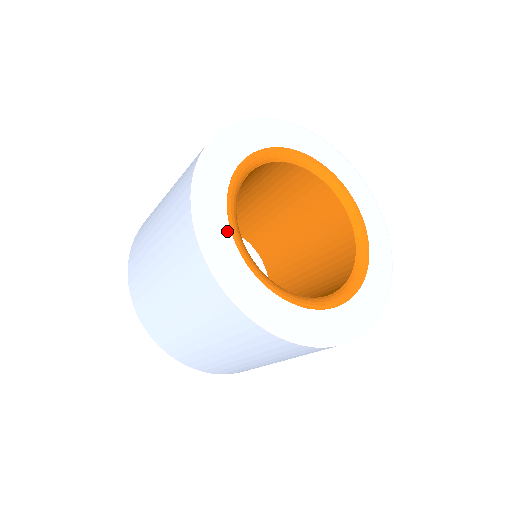
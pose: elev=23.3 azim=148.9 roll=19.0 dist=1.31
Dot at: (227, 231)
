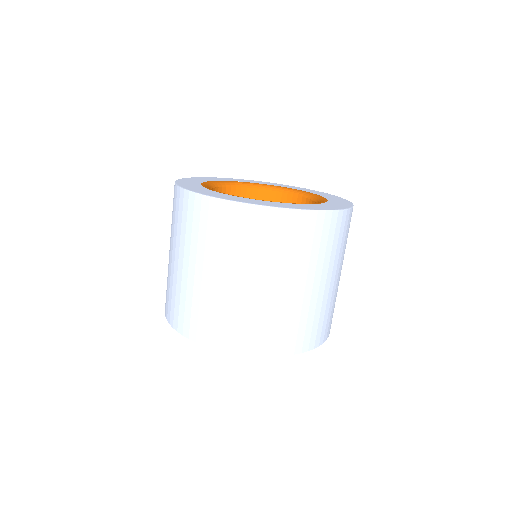
Dot at: (220, 193)
